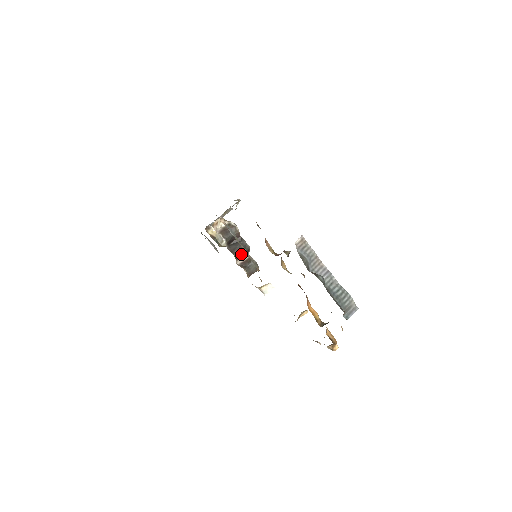
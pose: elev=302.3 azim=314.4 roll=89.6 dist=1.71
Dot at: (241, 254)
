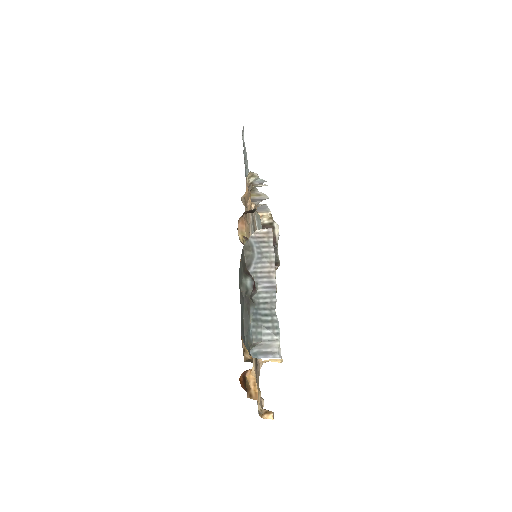
Dot at: occluded
